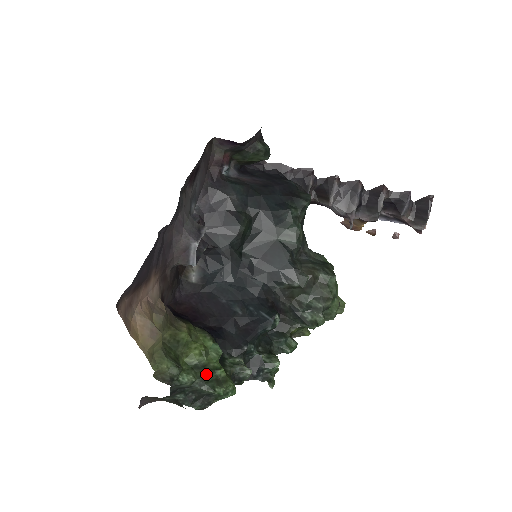
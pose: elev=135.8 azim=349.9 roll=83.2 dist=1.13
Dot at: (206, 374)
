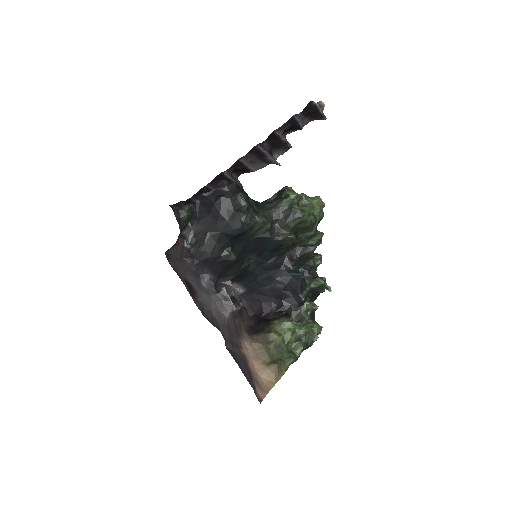
Dot at: (304, 340)
